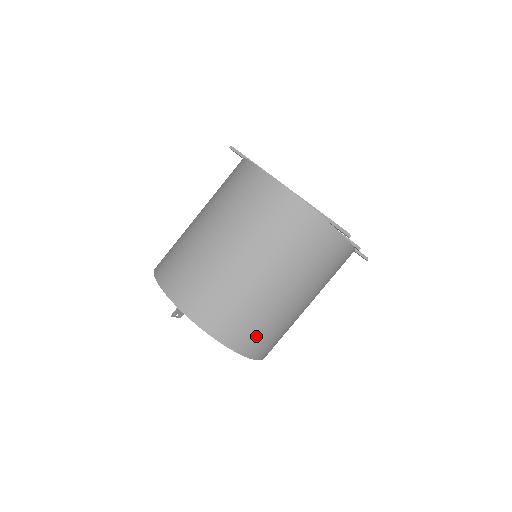
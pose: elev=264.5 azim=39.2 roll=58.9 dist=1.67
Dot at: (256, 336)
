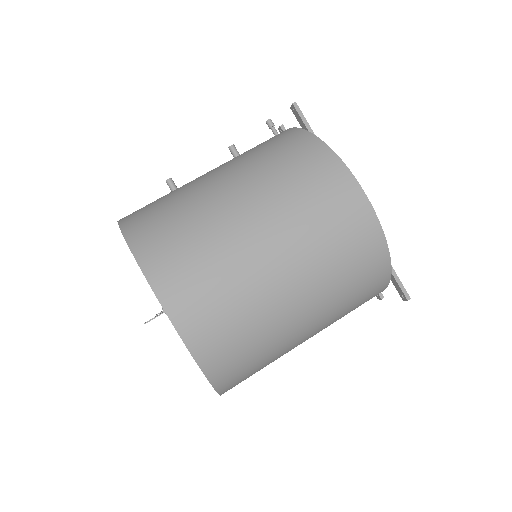
Dot at: (247, 376)
